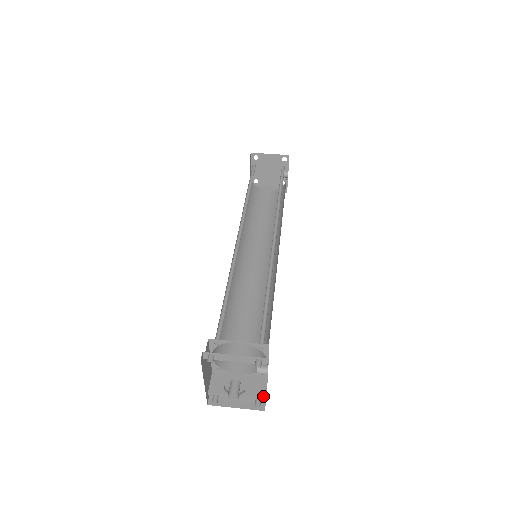
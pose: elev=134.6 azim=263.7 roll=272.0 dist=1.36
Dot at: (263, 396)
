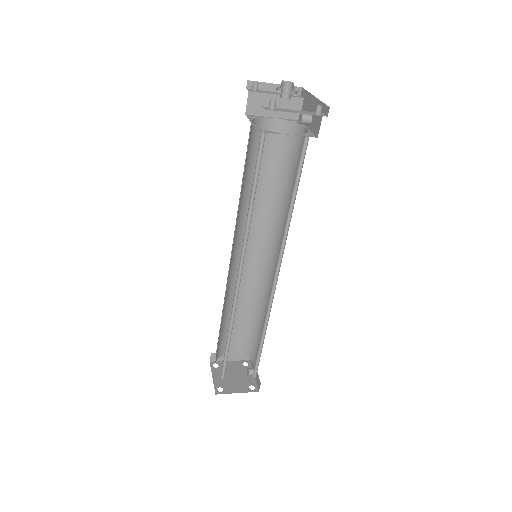
Dot at: occluded
